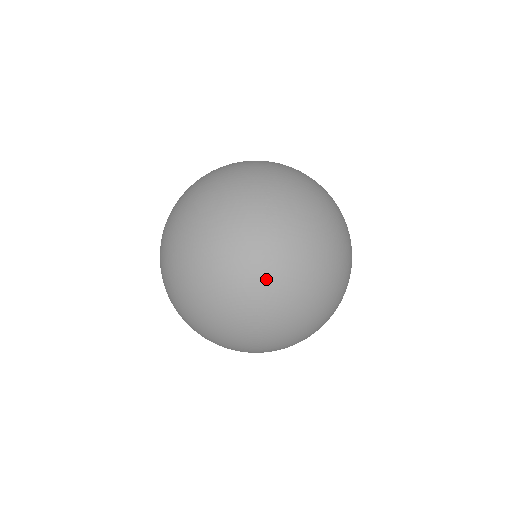
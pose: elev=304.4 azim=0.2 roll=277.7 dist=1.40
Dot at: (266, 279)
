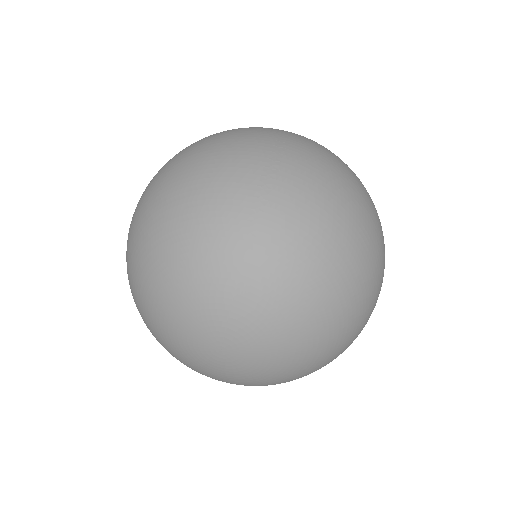
Dot at: (248, 236)
